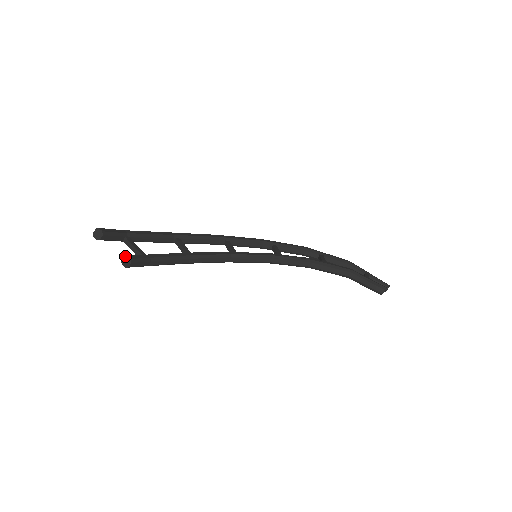
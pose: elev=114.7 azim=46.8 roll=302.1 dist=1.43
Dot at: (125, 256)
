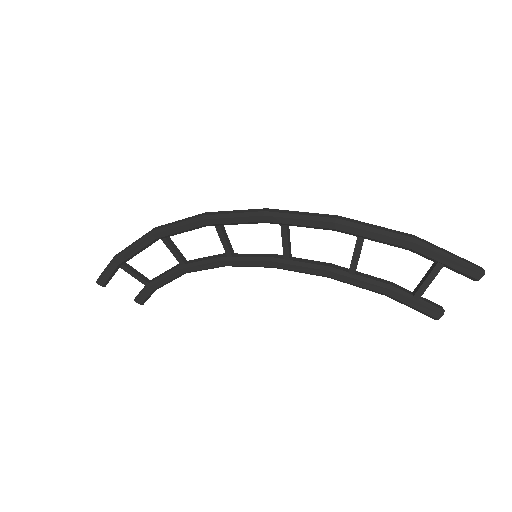
Dot at: (135, 301)
